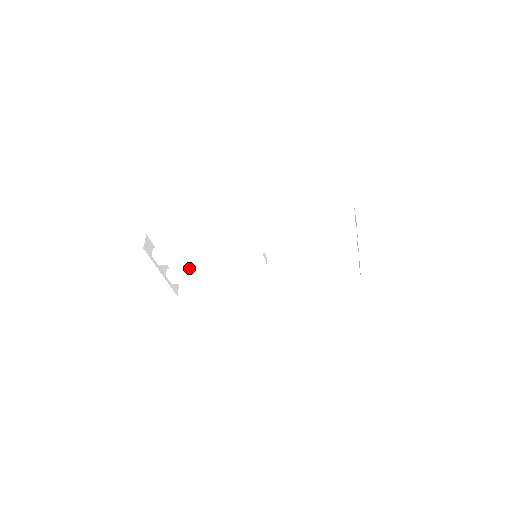
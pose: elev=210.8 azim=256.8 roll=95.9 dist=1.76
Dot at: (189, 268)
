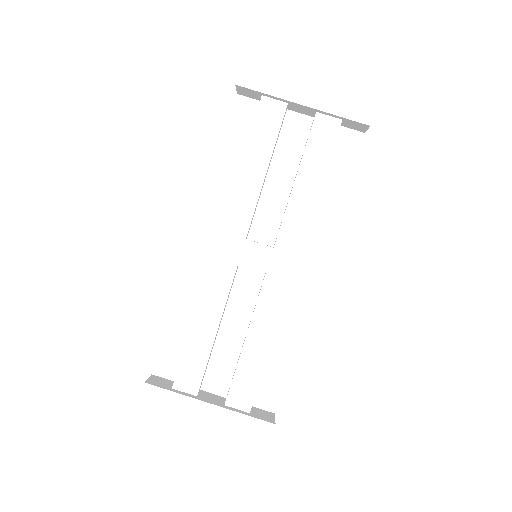
Dot at: occluded
